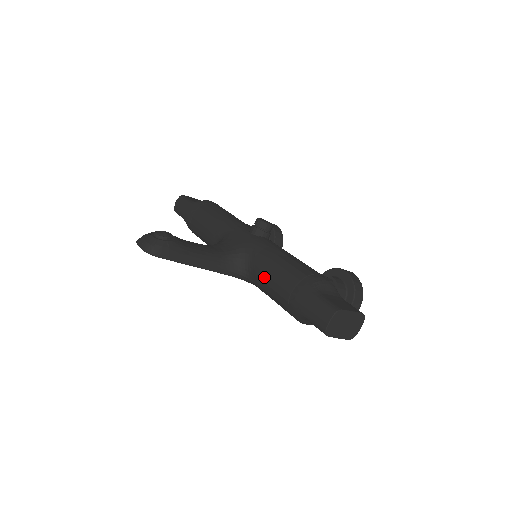
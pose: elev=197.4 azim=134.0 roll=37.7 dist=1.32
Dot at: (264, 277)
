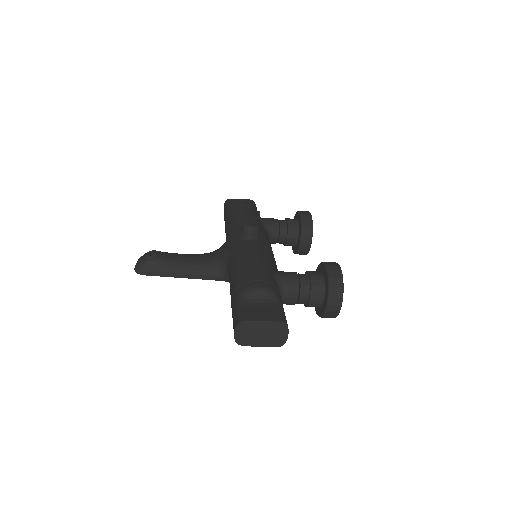
Dot at: occluded
